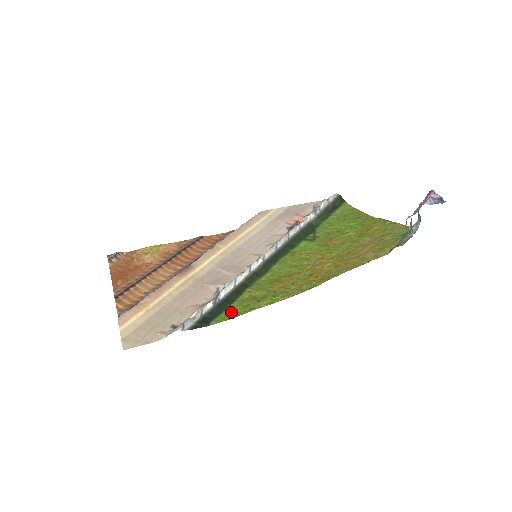
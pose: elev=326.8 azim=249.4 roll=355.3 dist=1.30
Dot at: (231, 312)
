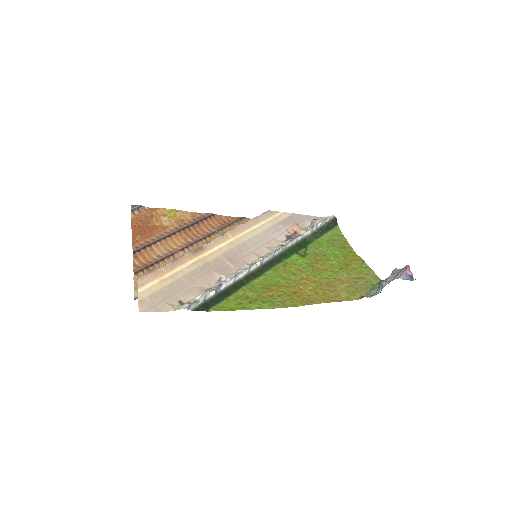
Dot at: (227, 304)
